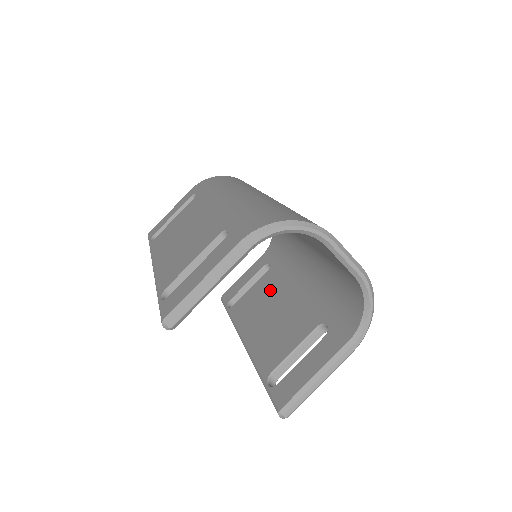
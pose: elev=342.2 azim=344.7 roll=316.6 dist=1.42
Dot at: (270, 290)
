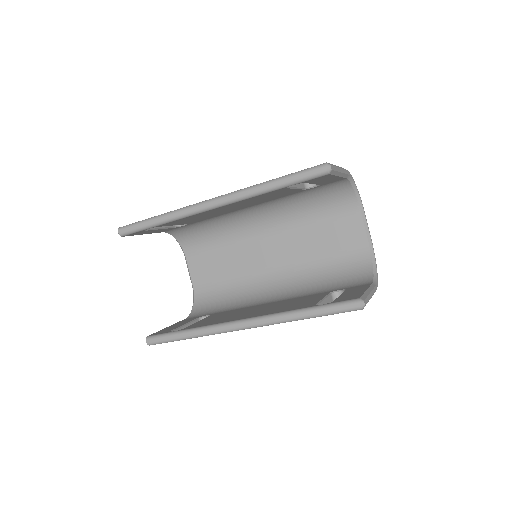
Dot at: (235, 312)
